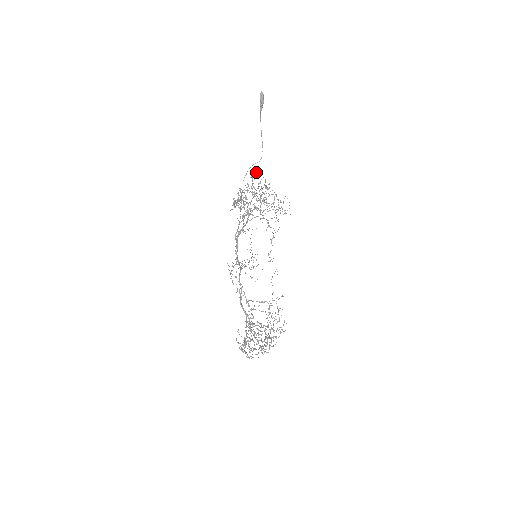
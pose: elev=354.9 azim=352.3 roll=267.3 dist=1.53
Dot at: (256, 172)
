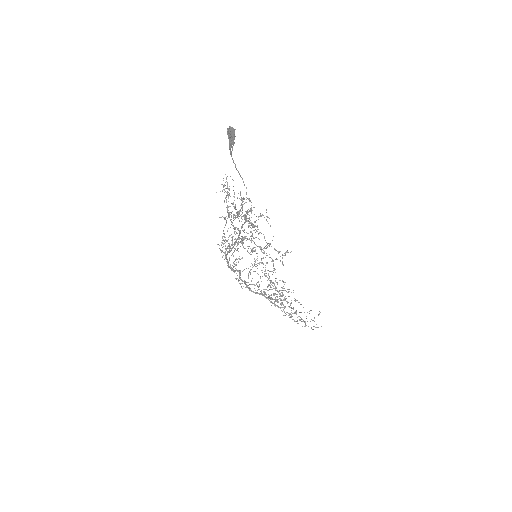
Dot at: occluded
